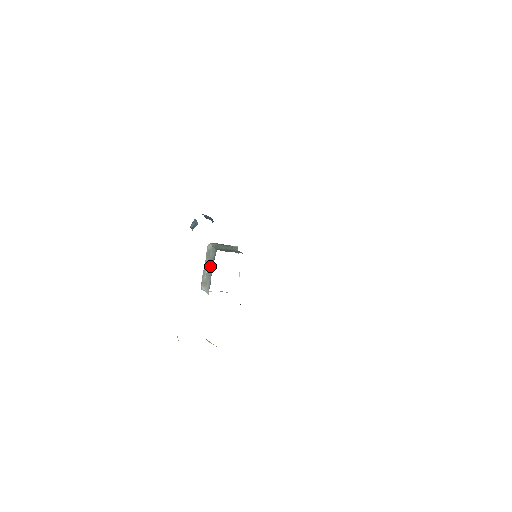
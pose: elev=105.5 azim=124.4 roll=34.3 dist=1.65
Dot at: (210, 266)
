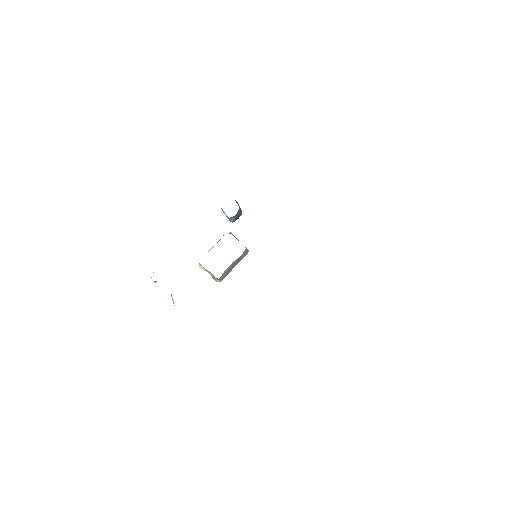
Dot at: occluded
